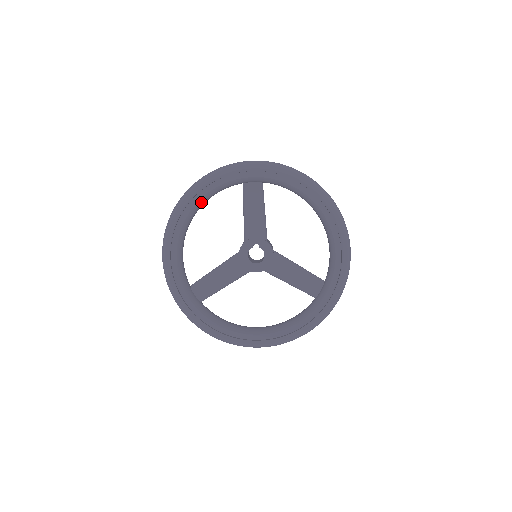
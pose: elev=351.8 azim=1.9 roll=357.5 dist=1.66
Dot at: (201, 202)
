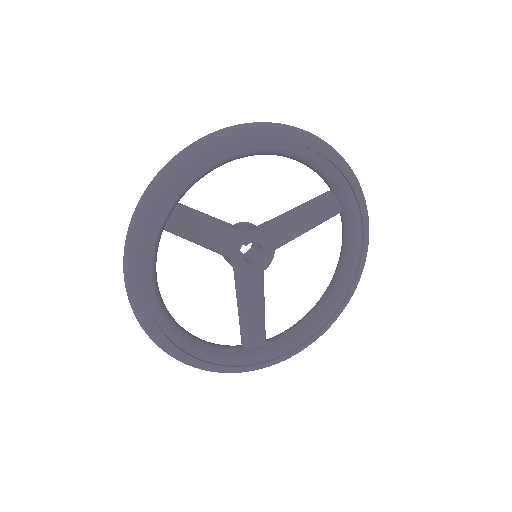
Dot at: (158, 296)
